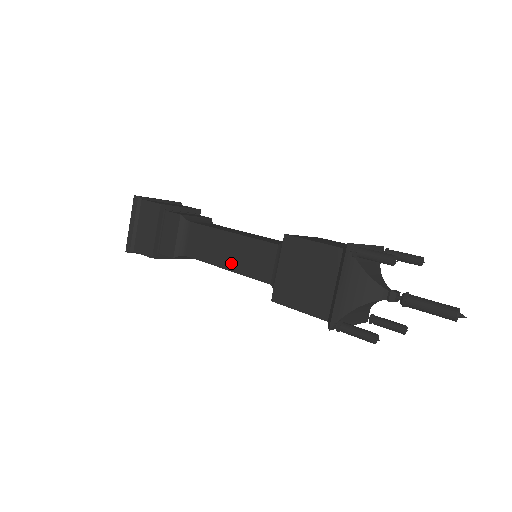
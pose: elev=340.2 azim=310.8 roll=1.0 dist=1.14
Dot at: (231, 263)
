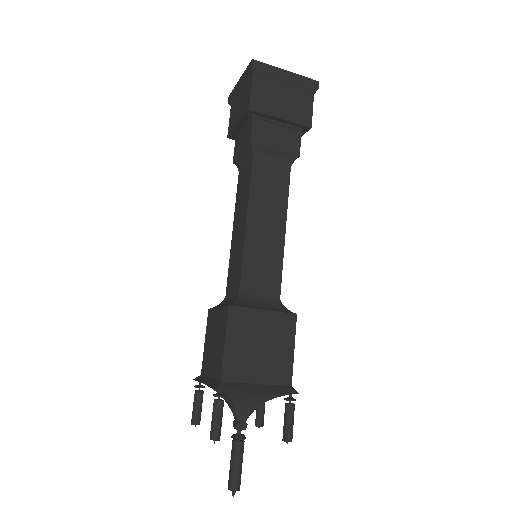
Dot at: (234, 239)
